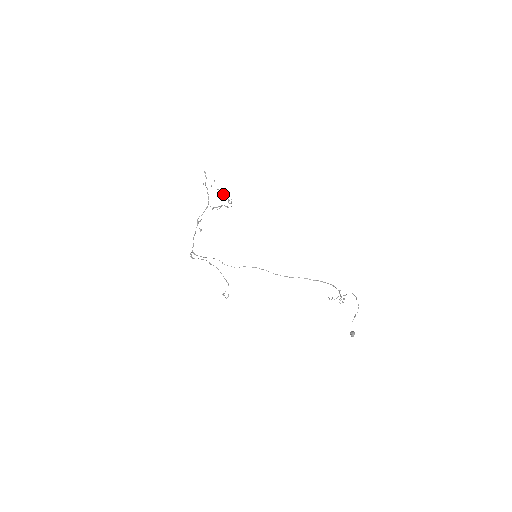
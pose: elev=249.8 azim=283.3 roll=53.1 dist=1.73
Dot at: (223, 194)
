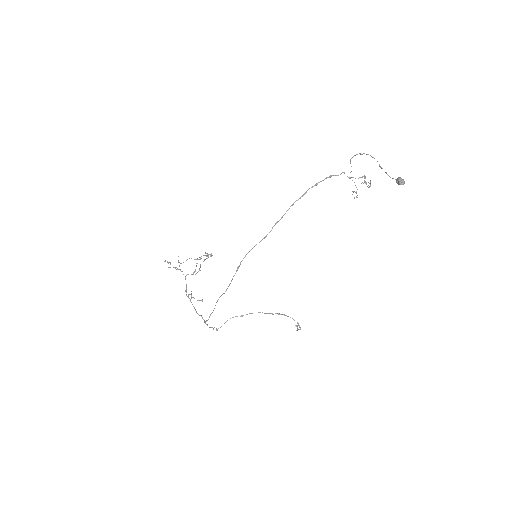
Dot at: occluded
